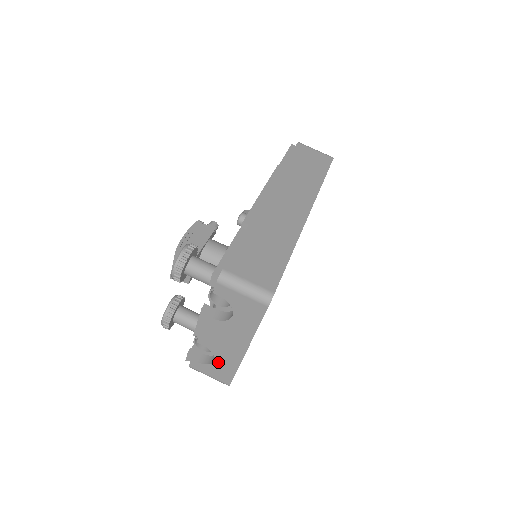
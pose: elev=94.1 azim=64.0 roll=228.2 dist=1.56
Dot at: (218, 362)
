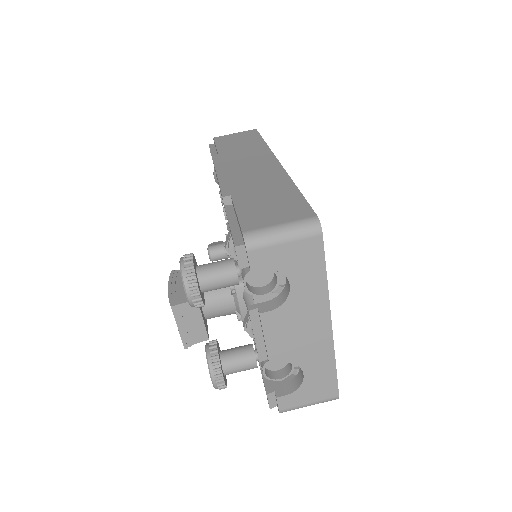
Dot at: (308, 373)
